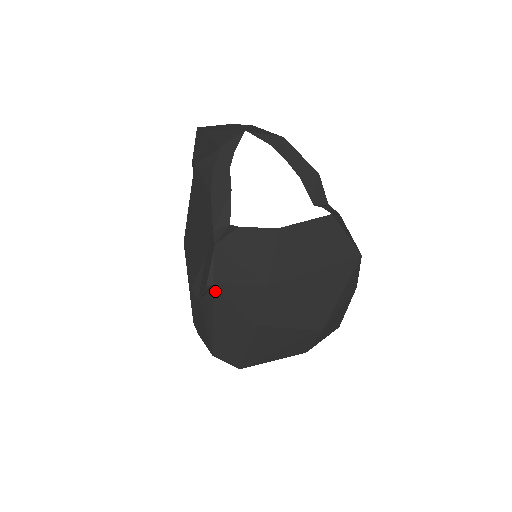
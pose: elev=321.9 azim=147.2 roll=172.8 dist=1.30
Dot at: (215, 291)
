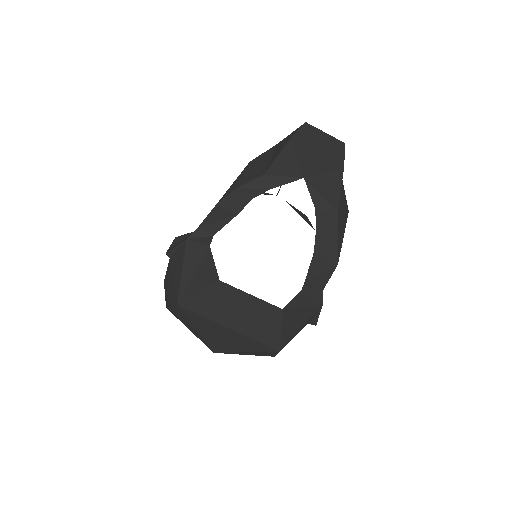
Dot at: (169, 262)
